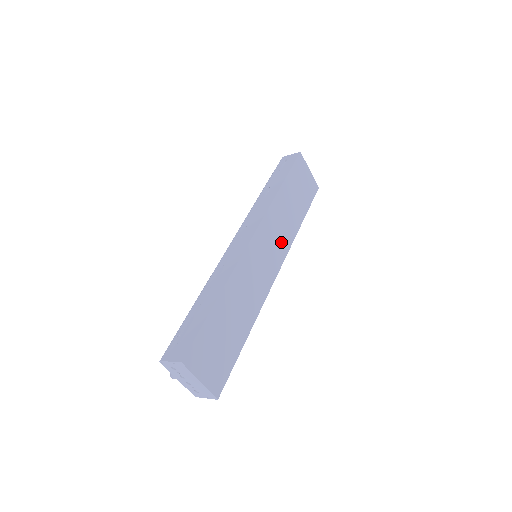
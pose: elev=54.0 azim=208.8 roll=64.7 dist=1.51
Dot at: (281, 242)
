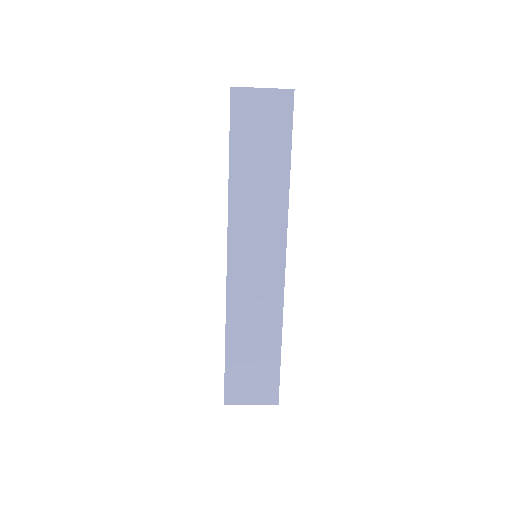
Dot at: (270, 226)
